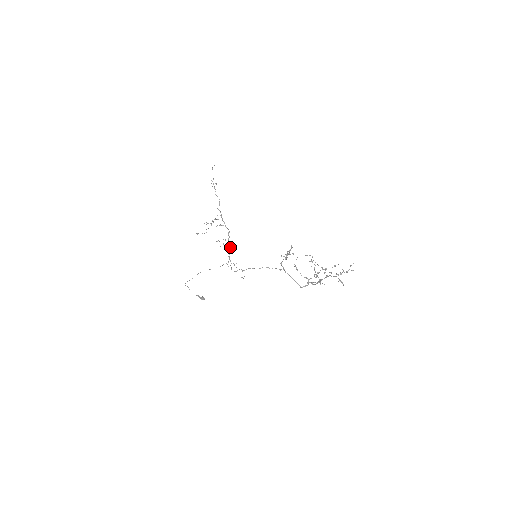
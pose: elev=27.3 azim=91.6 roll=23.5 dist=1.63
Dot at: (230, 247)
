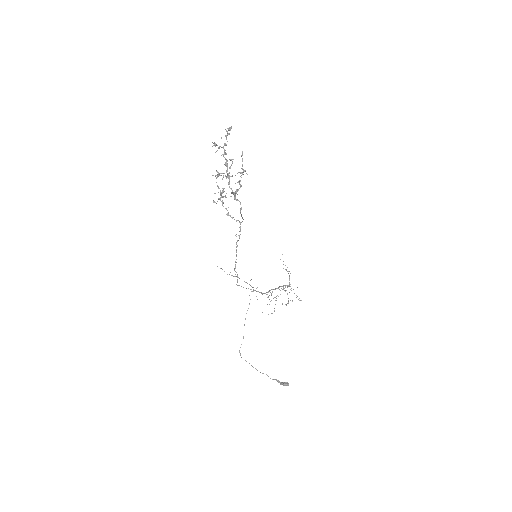
Dot at: (272, 289)
